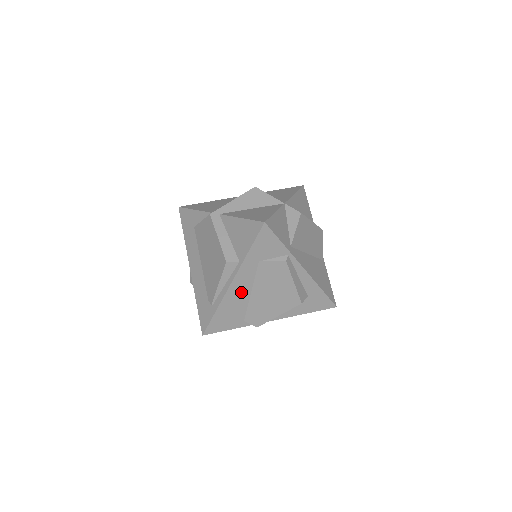
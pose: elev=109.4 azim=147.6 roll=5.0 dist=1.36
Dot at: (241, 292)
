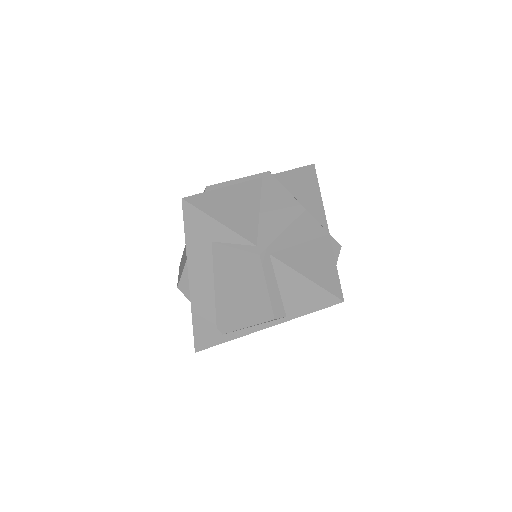
Dot at: occluded
